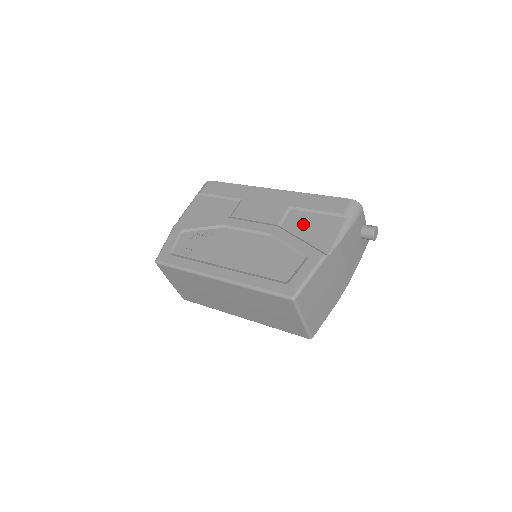
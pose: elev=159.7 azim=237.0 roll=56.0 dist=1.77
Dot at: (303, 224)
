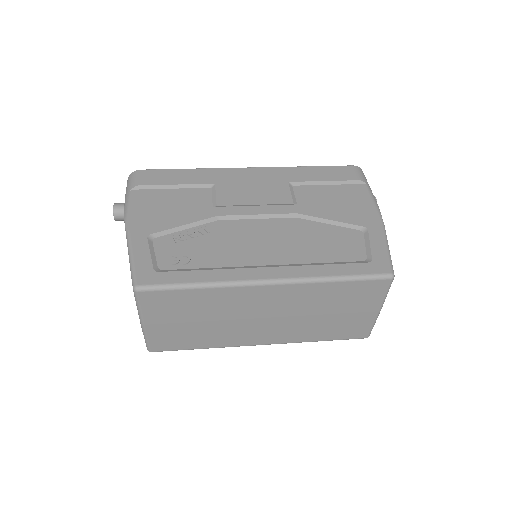
Dot at: (323, 198)
